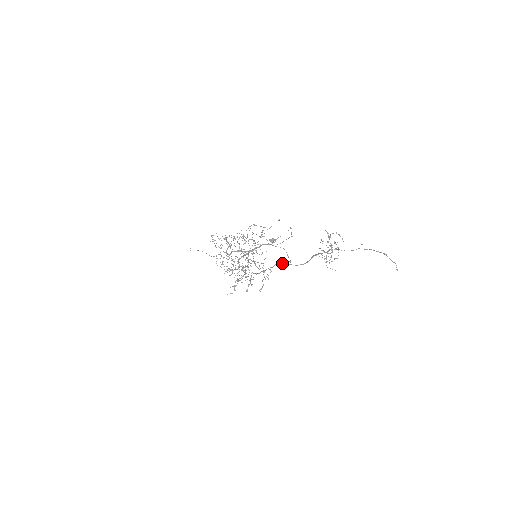
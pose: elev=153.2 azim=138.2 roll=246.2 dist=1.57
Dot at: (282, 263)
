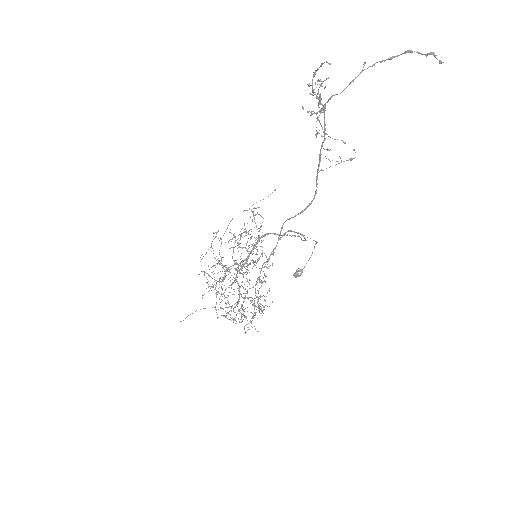
Dot at: (283, 224)
